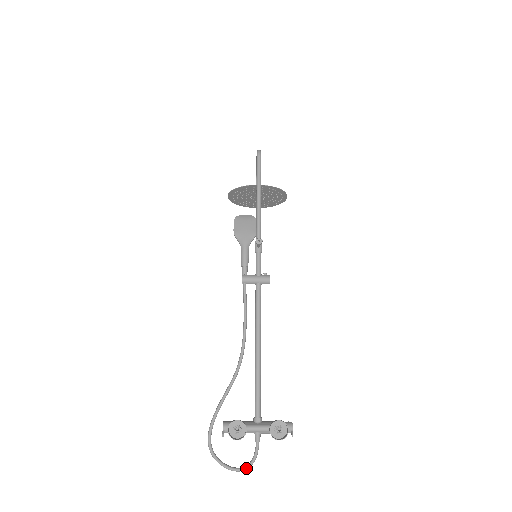
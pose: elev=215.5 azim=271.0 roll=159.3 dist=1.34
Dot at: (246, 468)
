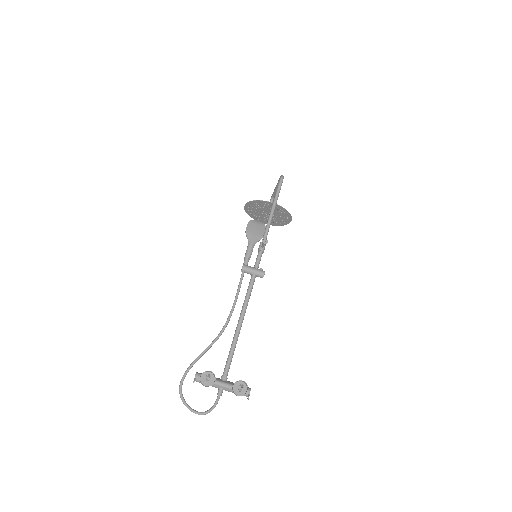
Dot at: (204, 413)
